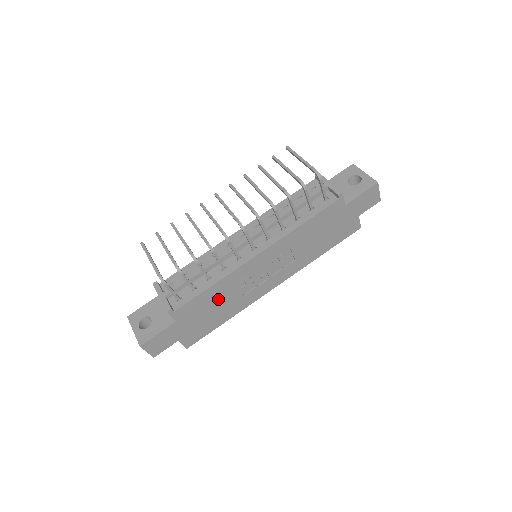
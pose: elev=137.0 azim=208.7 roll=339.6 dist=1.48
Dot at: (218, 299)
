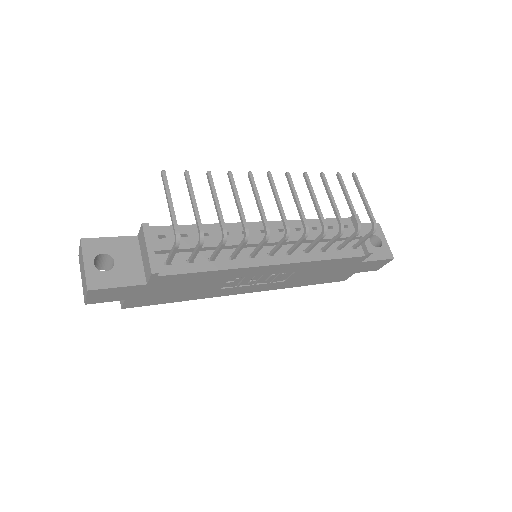
Dot at: (201, 282)
